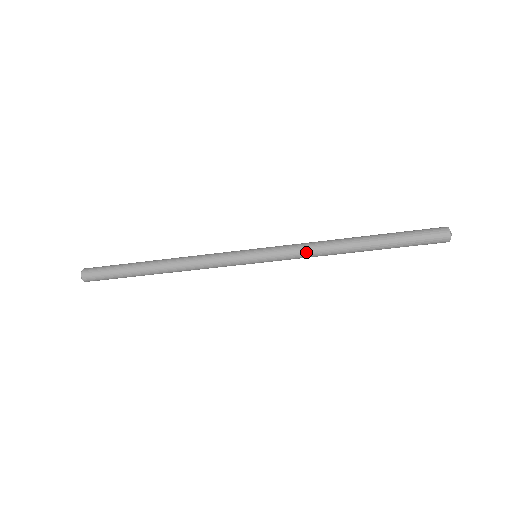
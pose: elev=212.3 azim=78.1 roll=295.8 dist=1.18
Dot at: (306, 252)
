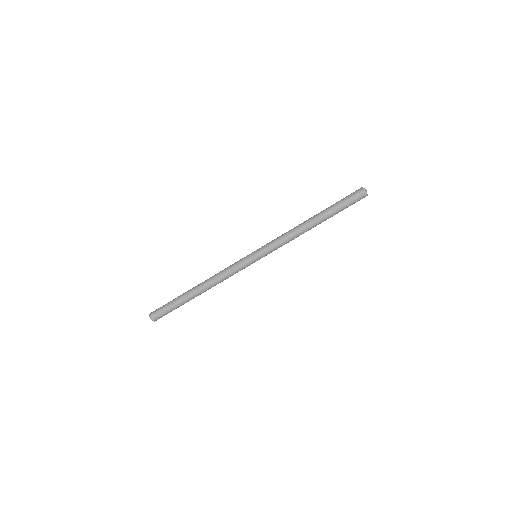
Dot at: (284, 237)
